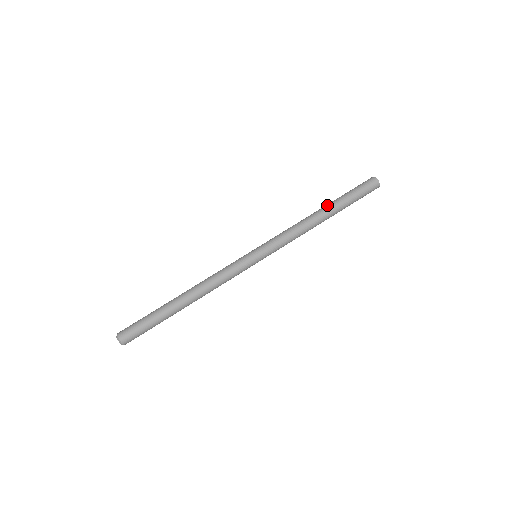
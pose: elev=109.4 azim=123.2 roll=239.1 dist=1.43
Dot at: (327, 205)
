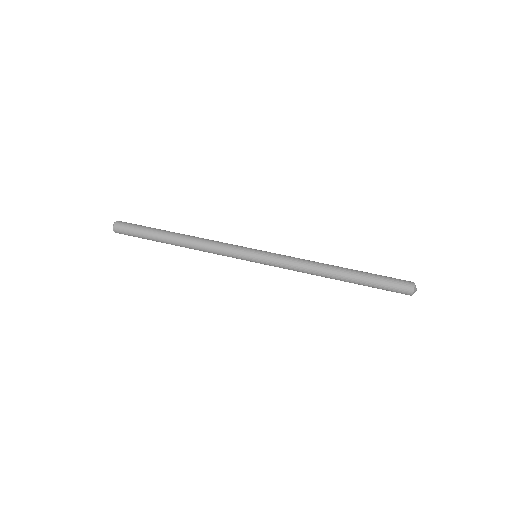
Dot at: occluded
